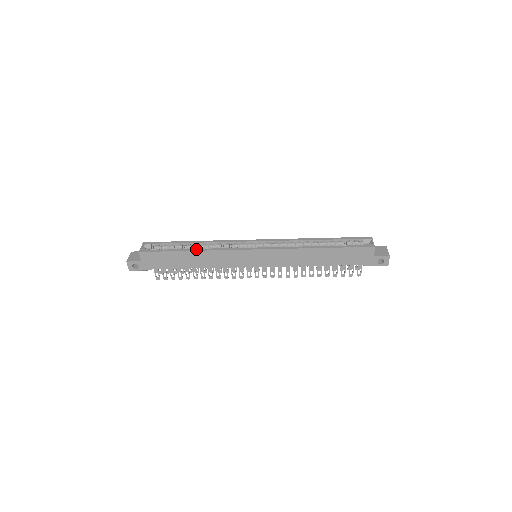
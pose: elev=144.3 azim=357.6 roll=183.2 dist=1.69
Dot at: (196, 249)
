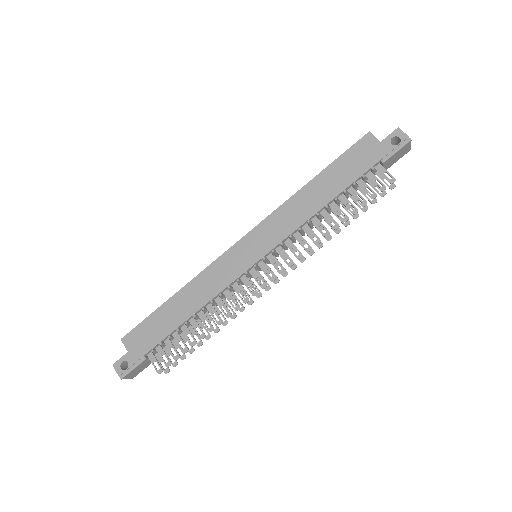
Dot at: (180, 290)
